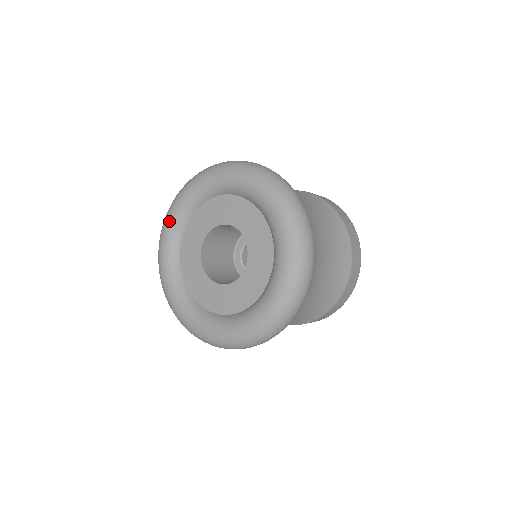
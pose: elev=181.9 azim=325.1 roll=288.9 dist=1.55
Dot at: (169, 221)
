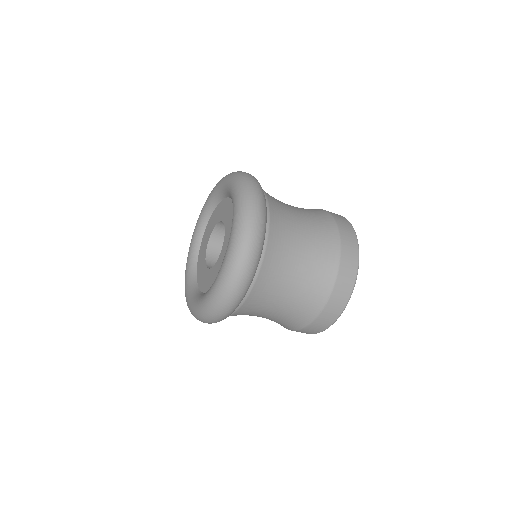
Dot at: (198, 220)
